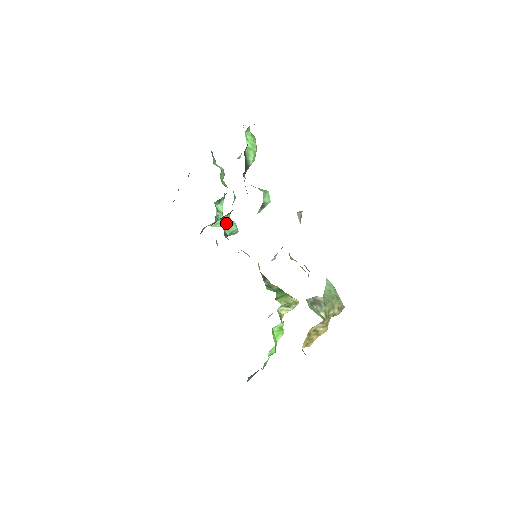
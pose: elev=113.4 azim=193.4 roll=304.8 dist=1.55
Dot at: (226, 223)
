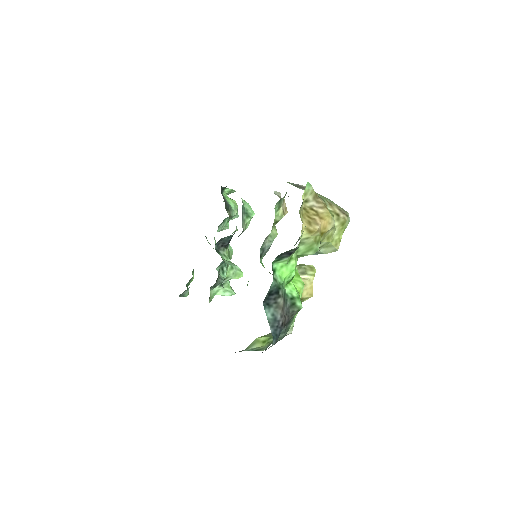
Dot at: (225, 260)
